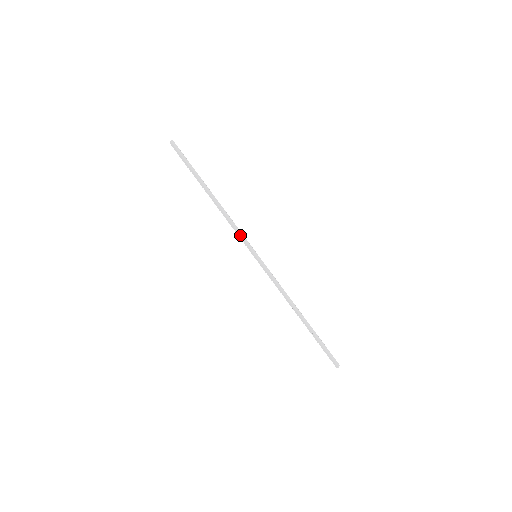
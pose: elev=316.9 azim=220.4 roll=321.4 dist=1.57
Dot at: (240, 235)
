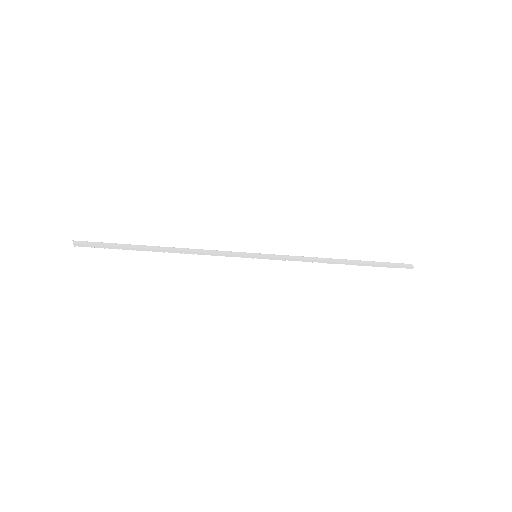
Dot at: (224, 254)
